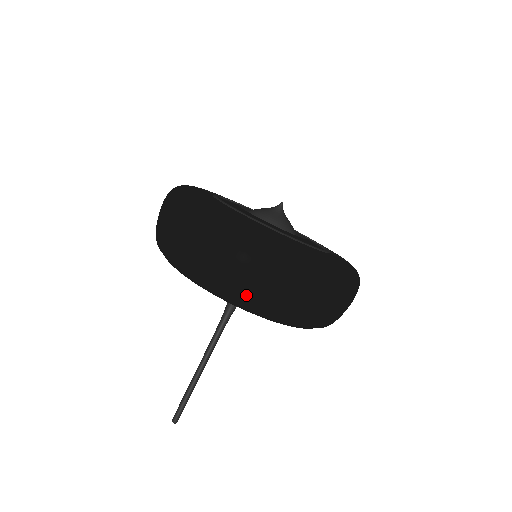
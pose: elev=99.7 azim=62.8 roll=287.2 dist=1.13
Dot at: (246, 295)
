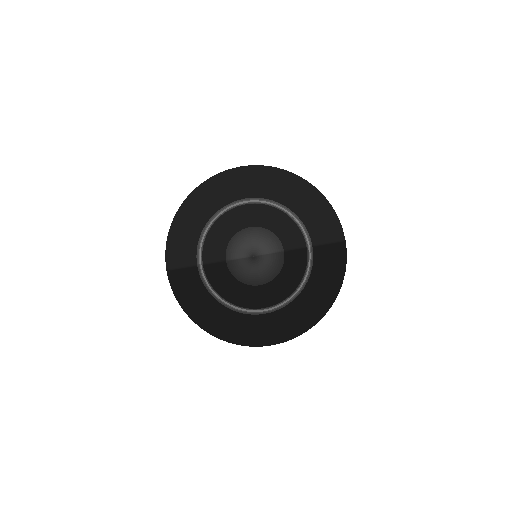
Dot at: occluded
